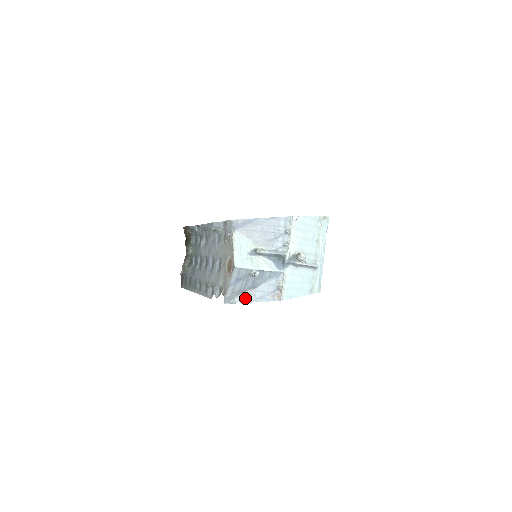
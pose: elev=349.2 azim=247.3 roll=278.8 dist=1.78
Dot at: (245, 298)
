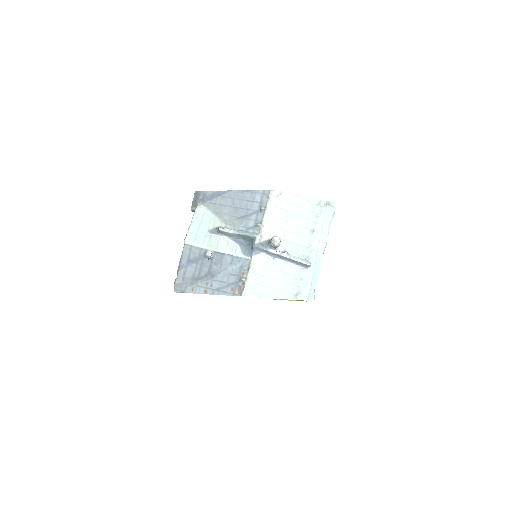
Dot at: (199, 288)
